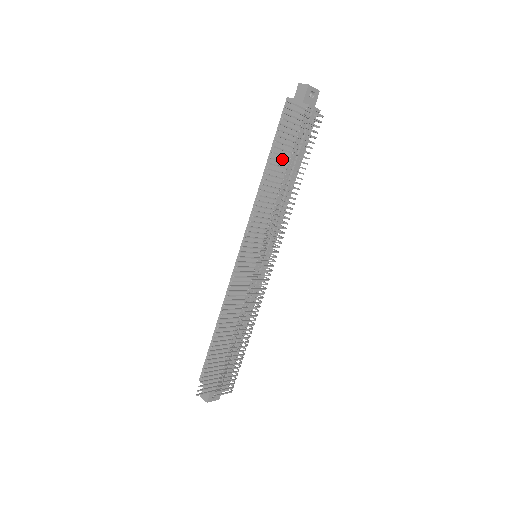
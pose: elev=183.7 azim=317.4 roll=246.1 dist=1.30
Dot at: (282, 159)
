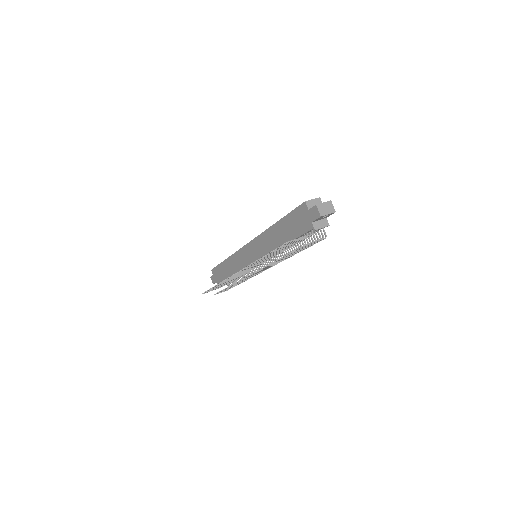
Dot at: (286, 235)
